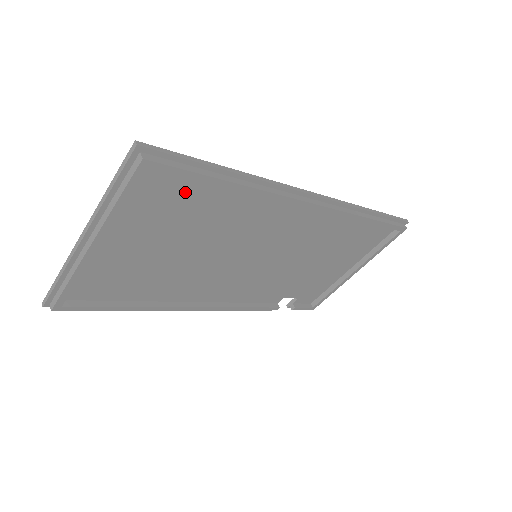
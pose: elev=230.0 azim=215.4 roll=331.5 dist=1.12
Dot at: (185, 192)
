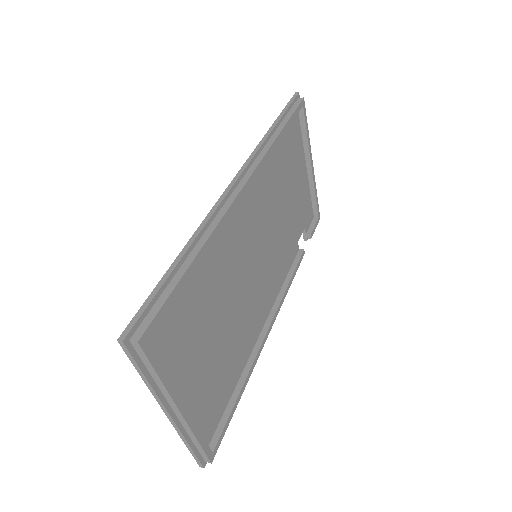
Dot at: (179, 307)
